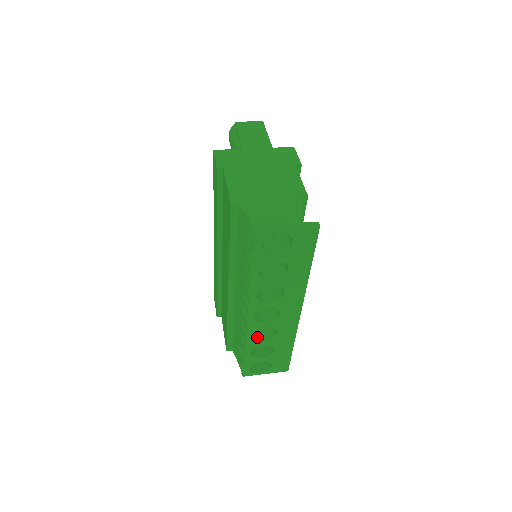
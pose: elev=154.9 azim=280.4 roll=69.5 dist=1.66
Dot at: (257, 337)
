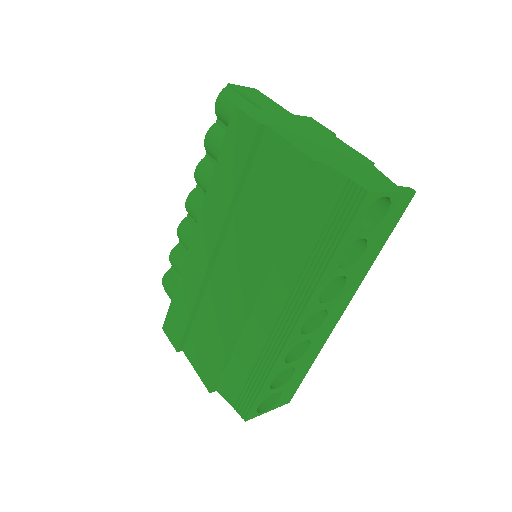
Dot at: occluded
